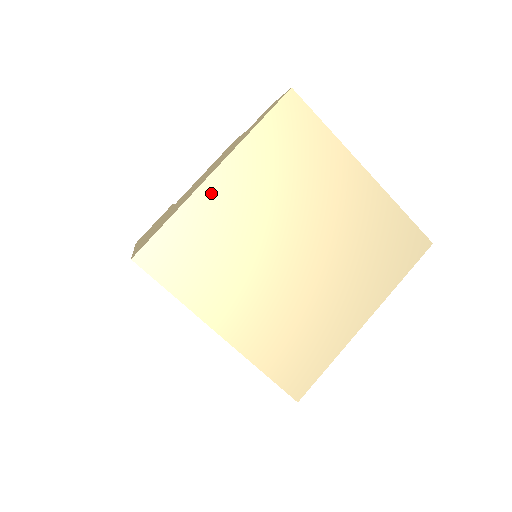
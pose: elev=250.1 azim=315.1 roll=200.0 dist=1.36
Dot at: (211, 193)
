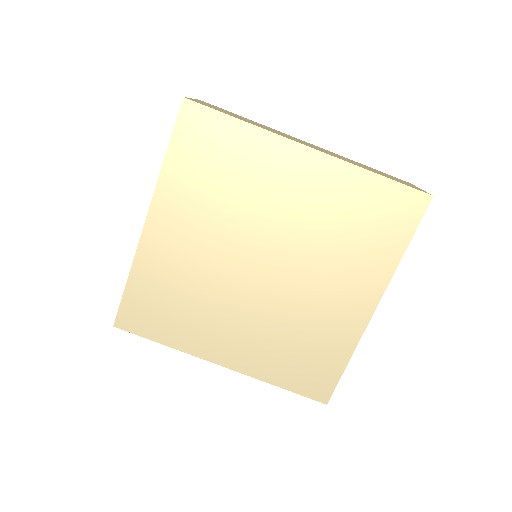
Dot at: (153, 243)
